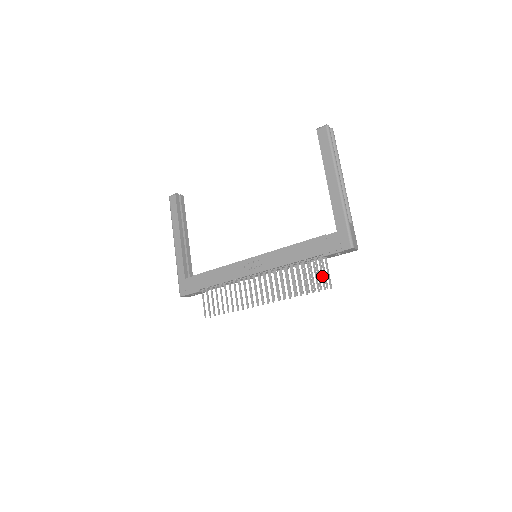
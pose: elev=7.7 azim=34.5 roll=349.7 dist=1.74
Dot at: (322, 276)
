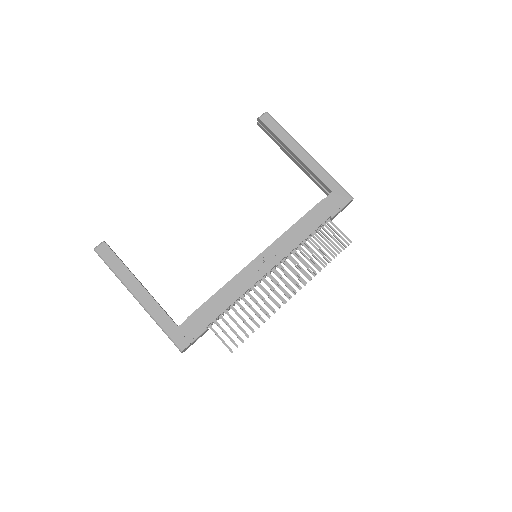
Dot at: (334, 239)
